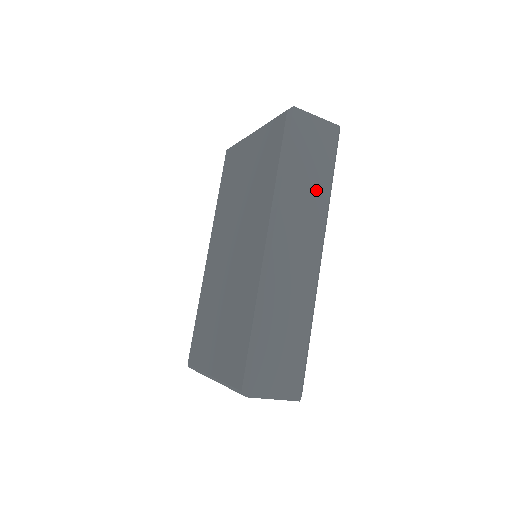
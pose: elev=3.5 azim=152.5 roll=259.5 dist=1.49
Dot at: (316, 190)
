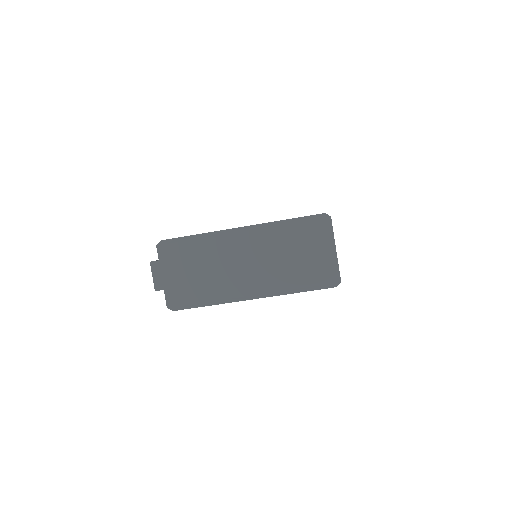
Dot at: occluded
